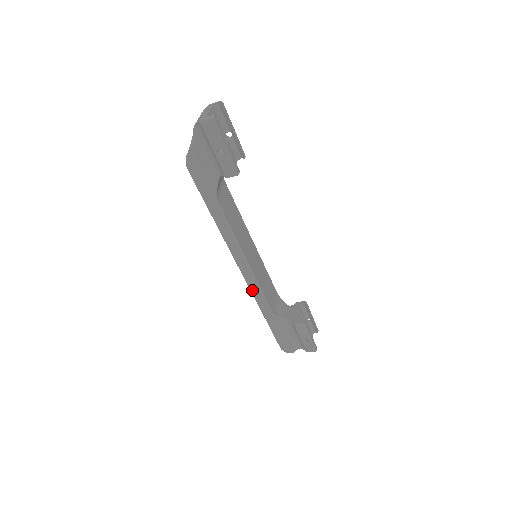
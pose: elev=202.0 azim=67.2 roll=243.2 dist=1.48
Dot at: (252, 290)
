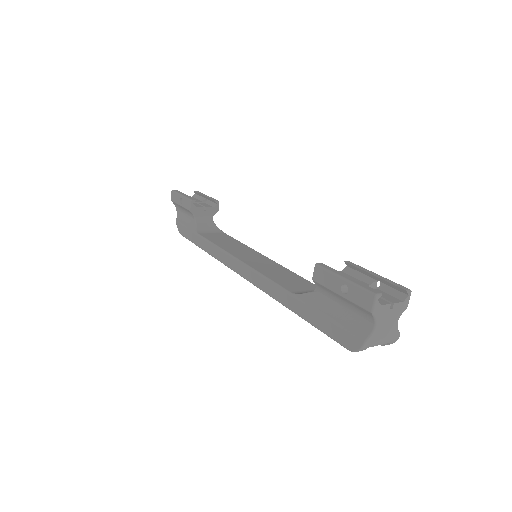
Dot at: (258, 286)
